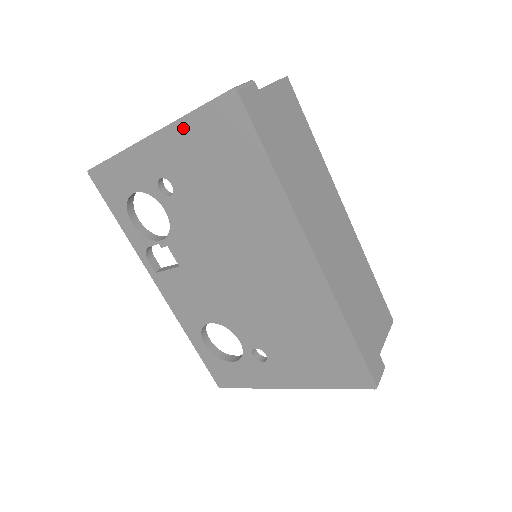
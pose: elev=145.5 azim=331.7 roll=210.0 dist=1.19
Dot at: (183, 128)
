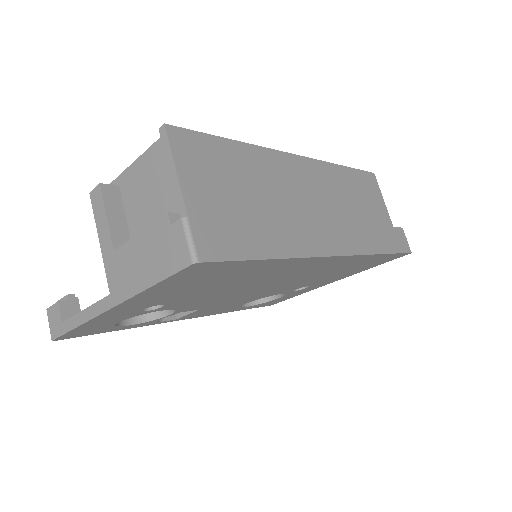
Dot at: (147, 294)
